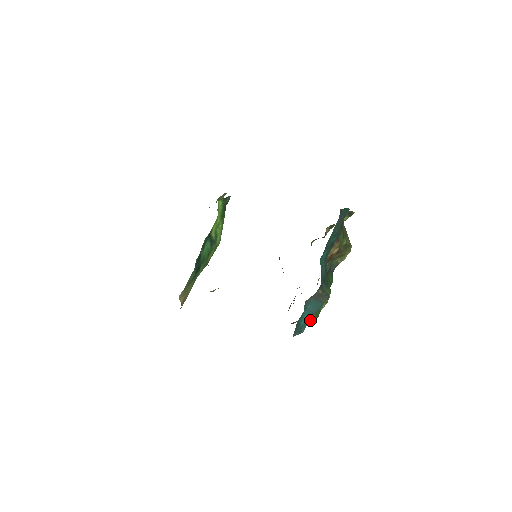
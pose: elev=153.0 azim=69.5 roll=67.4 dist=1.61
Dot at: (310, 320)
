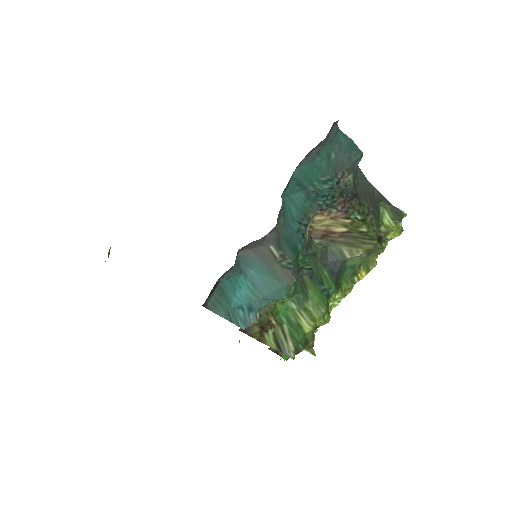
Dot at: (283, 345)
